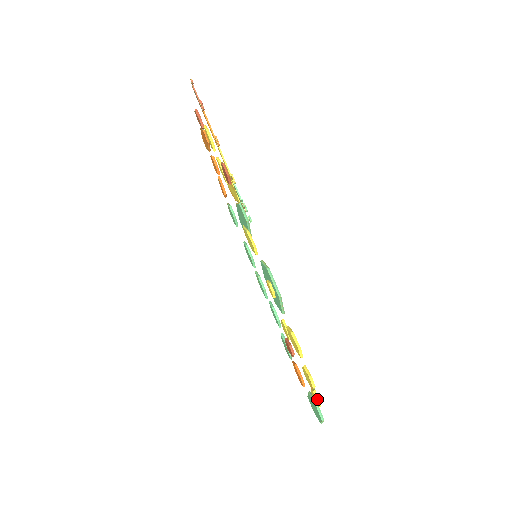
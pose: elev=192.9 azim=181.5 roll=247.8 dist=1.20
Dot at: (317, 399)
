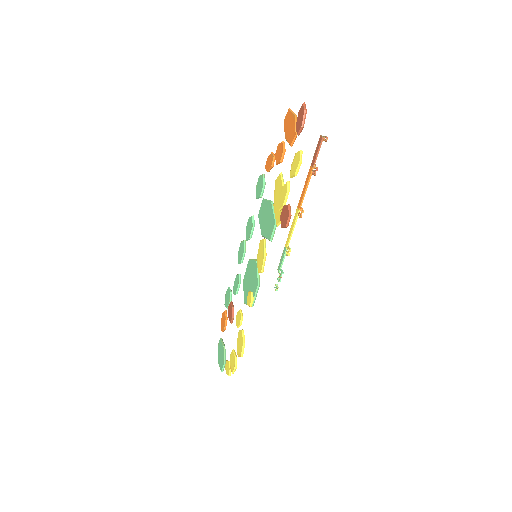
Dot at: (229, 375)
